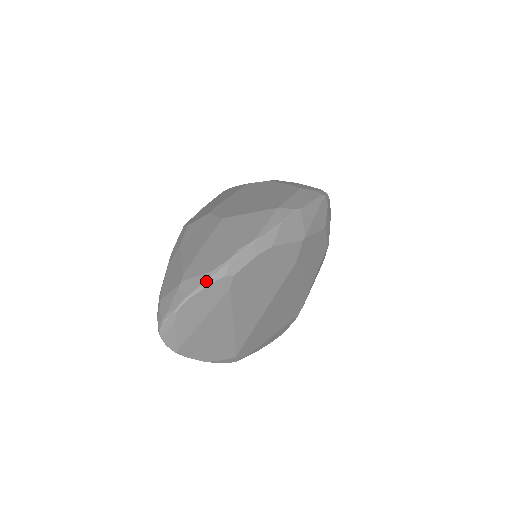
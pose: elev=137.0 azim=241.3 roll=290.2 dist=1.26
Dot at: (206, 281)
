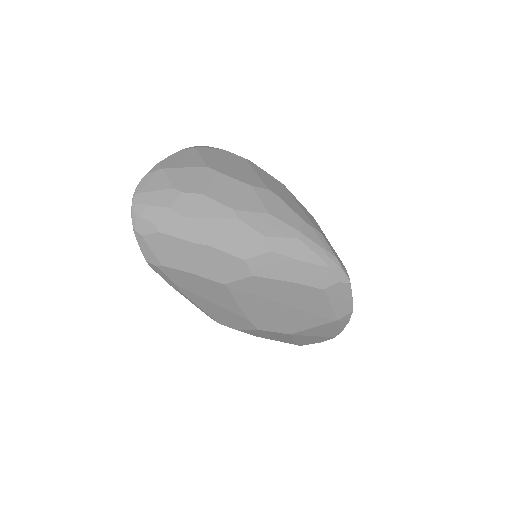
Dot at: occluded
